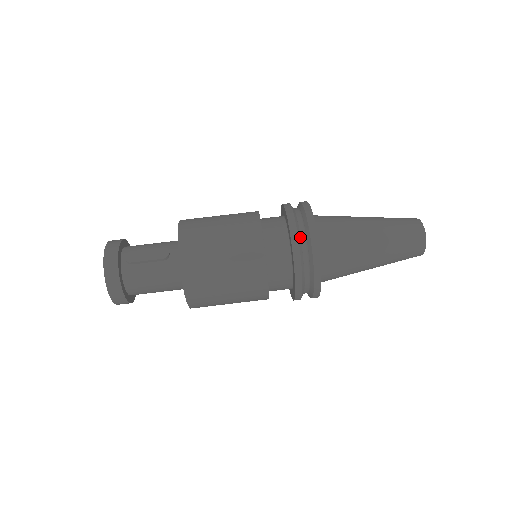
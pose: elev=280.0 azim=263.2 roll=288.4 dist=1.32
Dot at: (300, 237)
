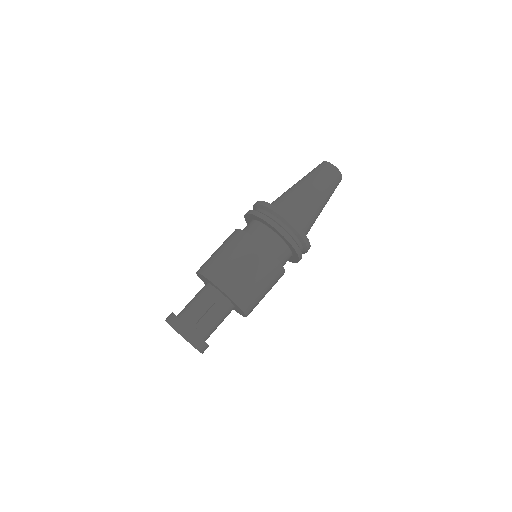
Dot at: (293, 238)
